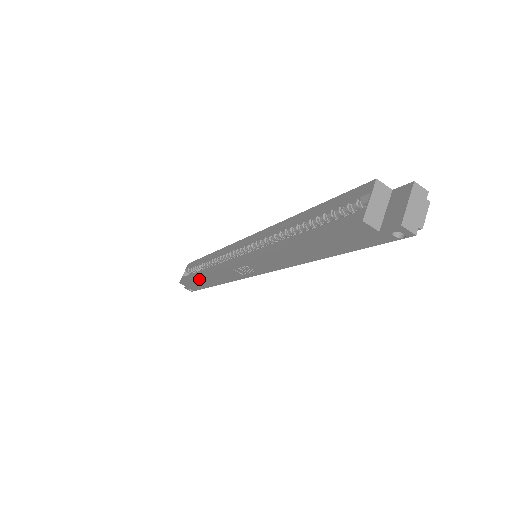
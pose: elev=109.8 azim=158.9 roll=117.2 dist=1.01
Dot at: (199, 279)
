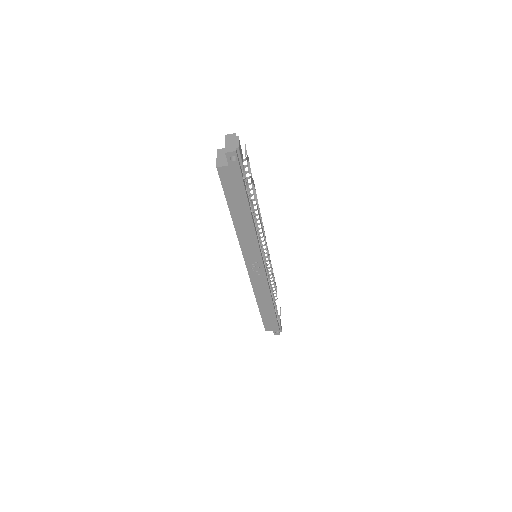
Dot at: (262, 311)
